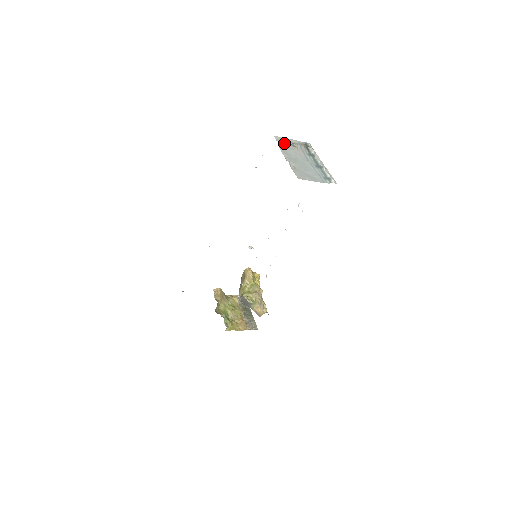
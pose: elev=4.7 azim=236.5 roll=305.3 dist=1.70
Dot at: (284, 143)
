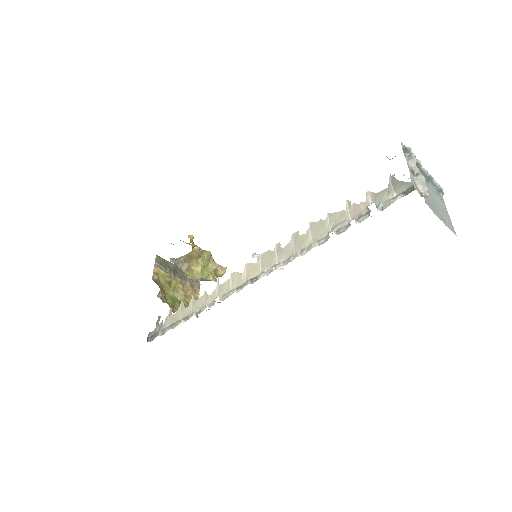
Dot at: (421, 189)
